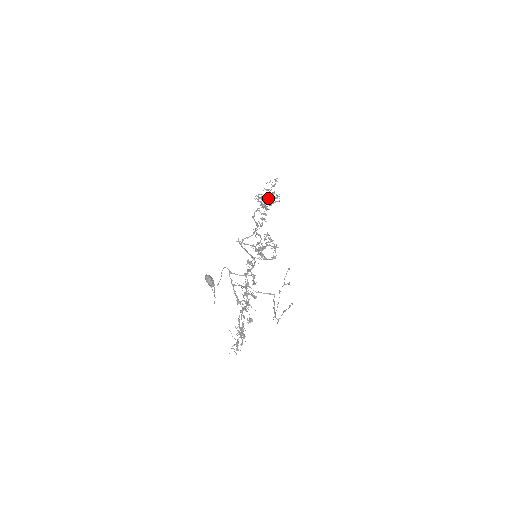
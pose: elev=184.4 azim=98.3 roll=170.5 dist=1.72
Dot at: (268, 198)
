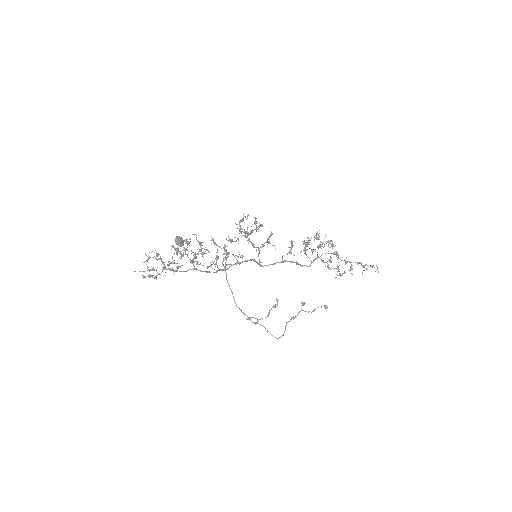
Dot at: occluded
